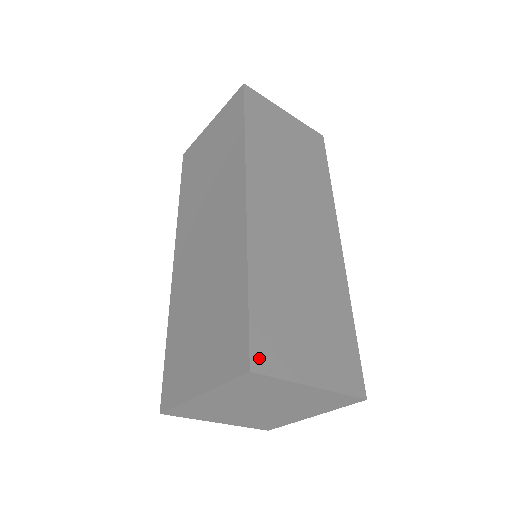
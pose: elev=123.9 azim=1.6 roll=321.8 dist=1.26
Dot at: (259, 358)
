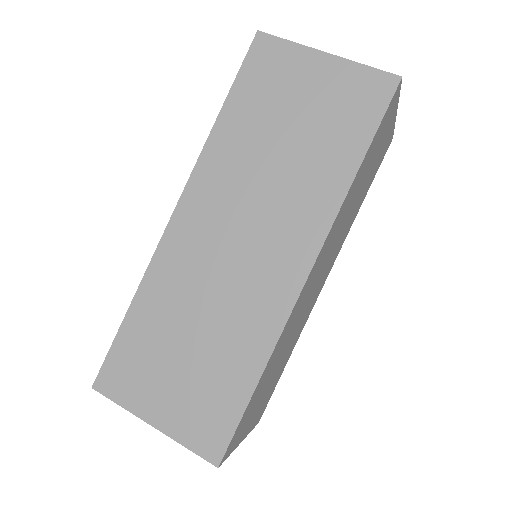
Dot at: (105, 380)
